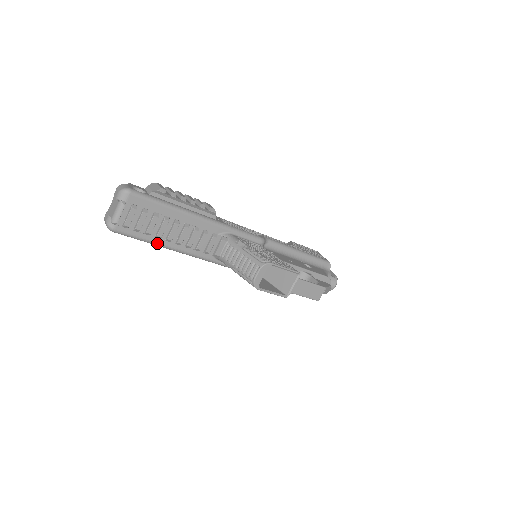
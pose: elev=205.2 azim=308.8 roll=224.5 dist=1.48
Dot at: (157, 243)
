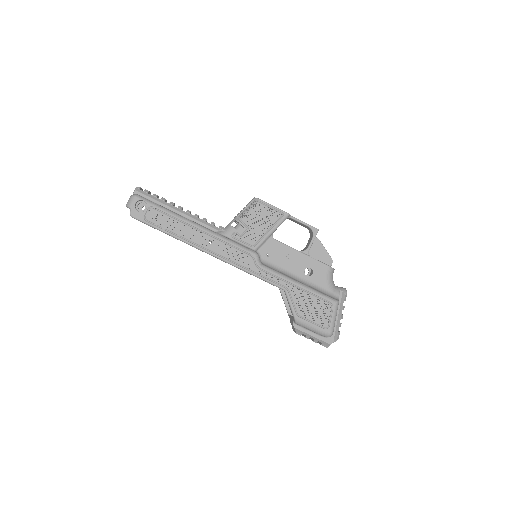
Dot at: (172, 212)
